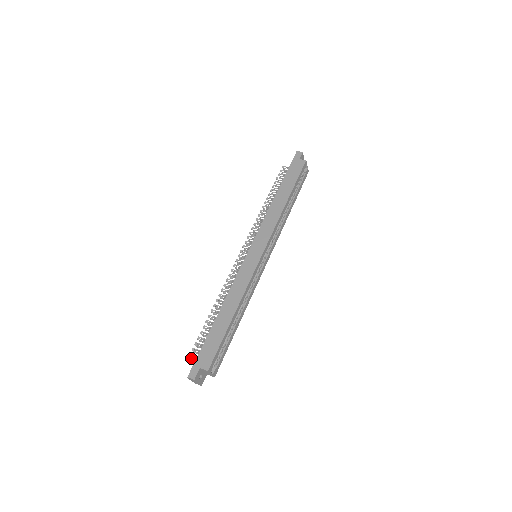
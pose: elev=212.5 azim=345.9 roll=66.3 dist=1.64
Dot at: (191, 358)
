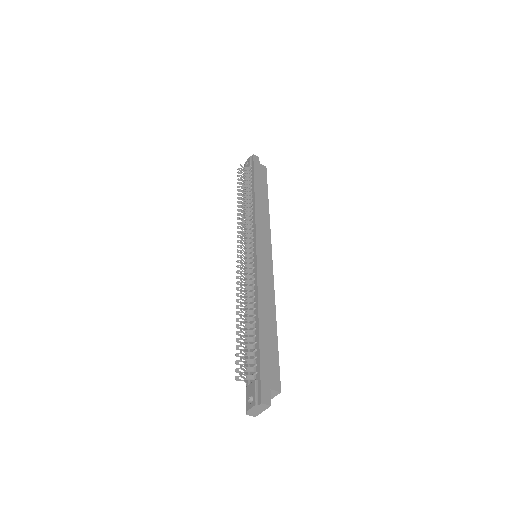
Dot at: (237, 379)
